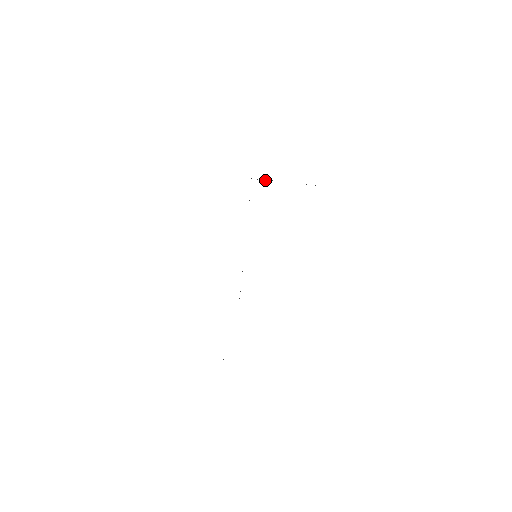
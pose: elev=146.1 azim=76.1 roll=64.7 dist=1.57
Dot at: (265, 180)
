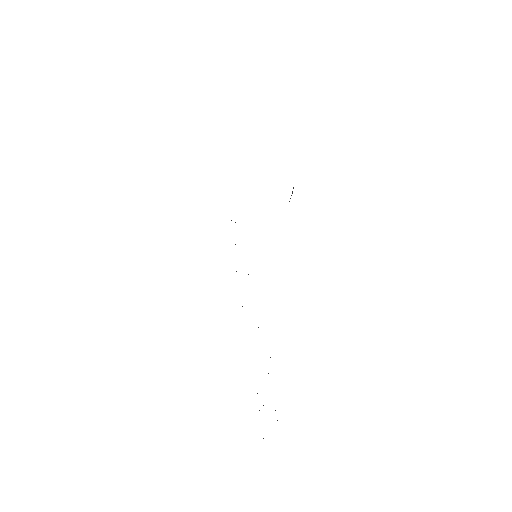
Dot at: occluded
